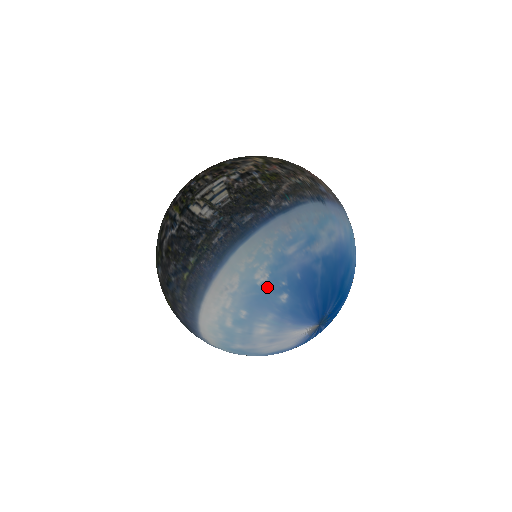
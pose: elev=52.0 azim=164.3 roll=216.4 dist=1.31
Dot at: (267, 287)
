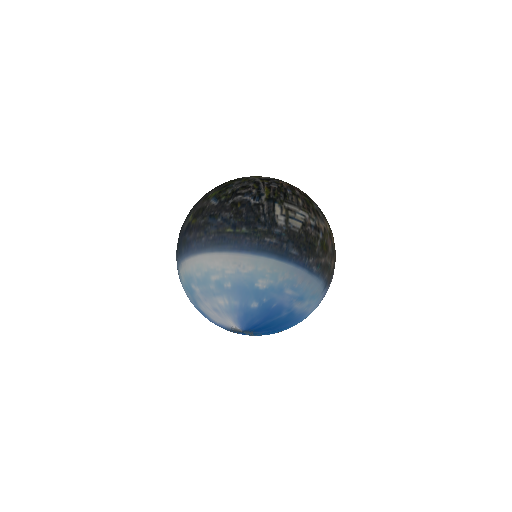
Dot at: (257, 291)
